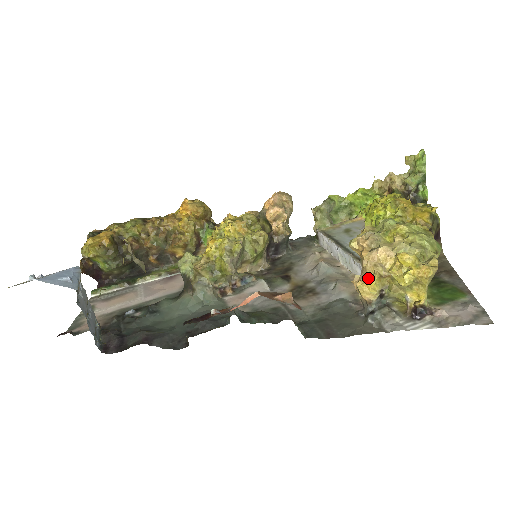
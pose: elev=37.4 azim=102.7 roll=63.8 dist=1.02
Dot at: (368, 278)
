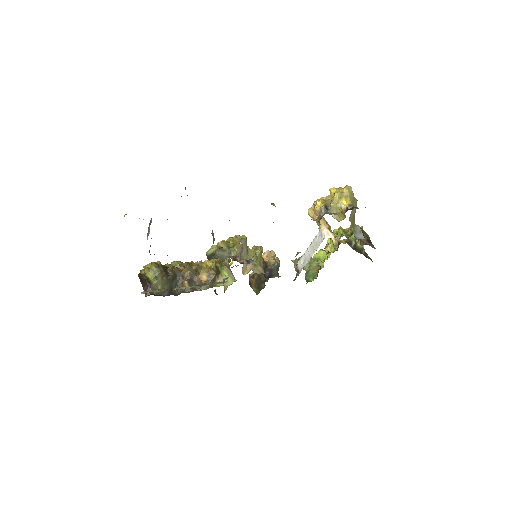
Dot at: (317, 203)
